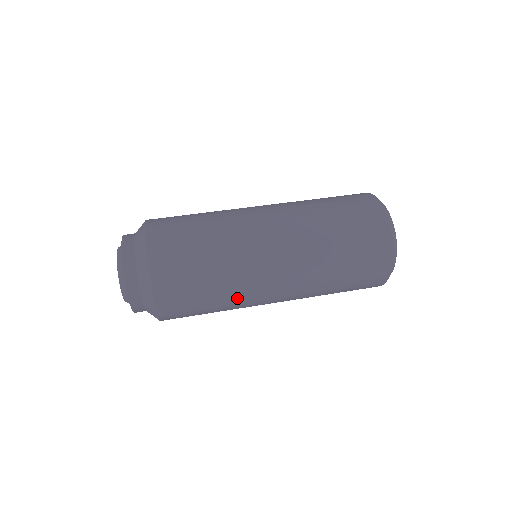
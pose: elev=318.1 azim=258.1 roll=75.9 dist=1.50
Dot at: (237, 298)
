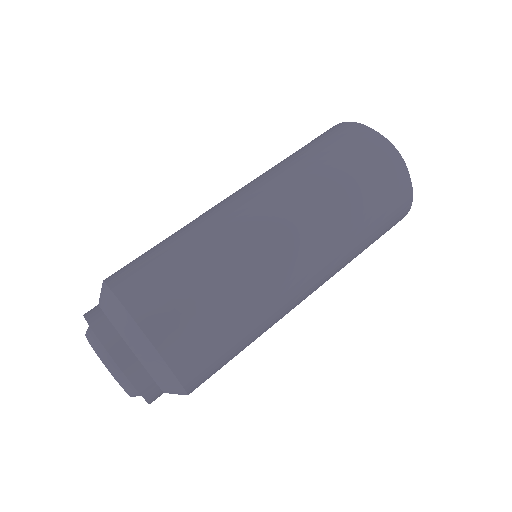
Dot at: occluded
